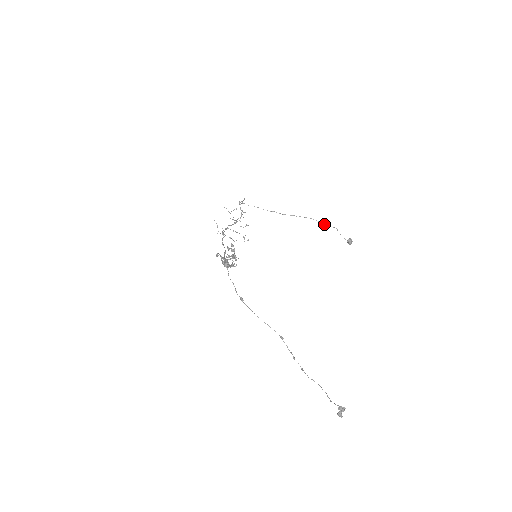
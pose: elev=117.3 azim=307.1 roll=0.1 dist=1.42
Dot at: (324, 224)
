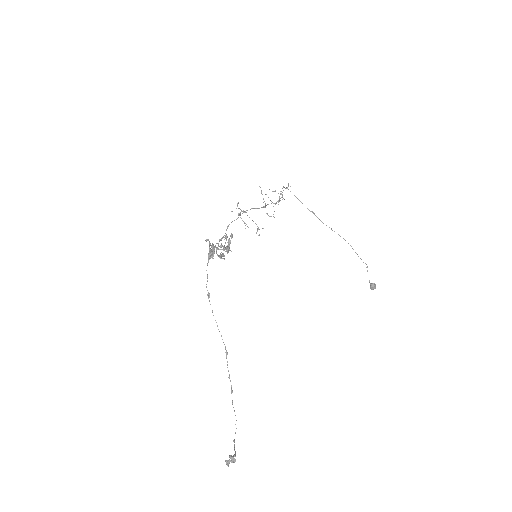
Dot at: (357, 254)
